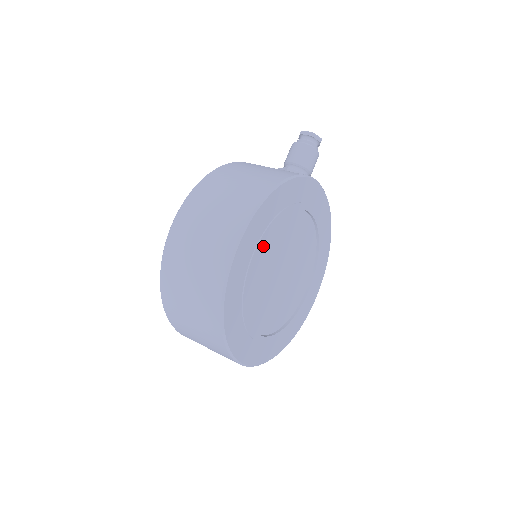
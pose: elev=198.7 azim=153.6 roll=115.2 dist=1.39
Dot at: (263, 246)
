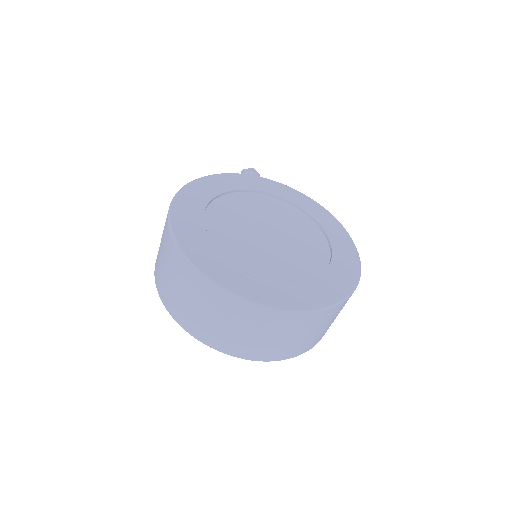
Dot at: (212, 215)
